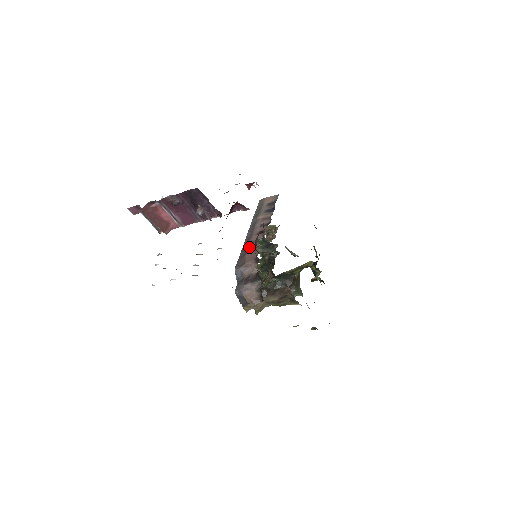
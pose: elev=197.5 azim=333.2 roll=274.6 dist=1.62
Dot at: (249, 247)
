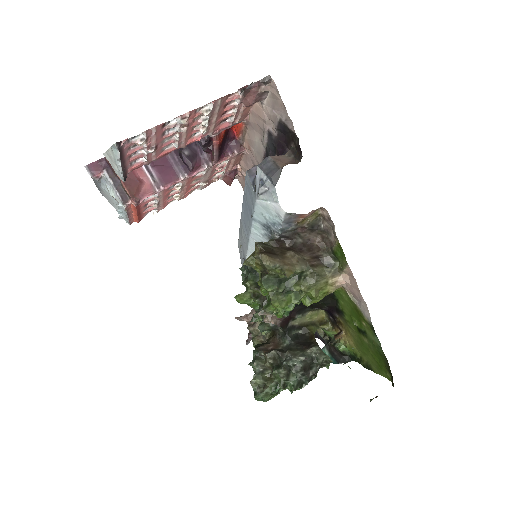
Dot at: occluded
